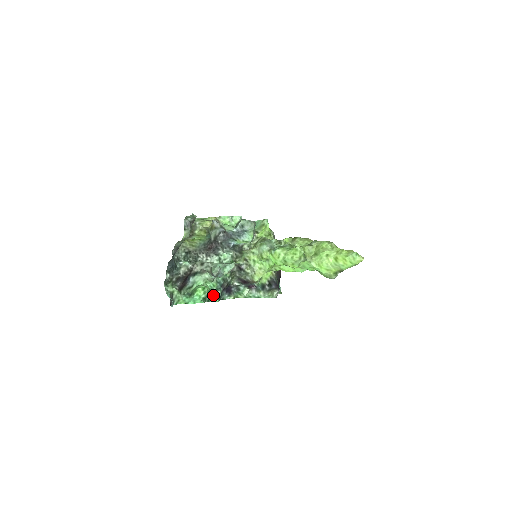
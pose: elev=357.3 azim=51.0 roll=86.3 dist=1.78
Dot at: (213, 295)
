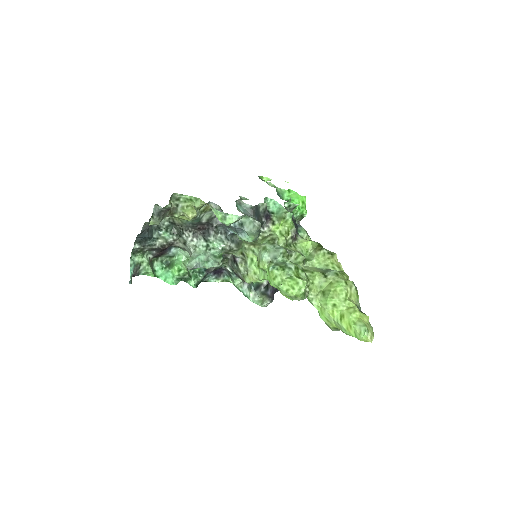
Dot at: (191, 278)
